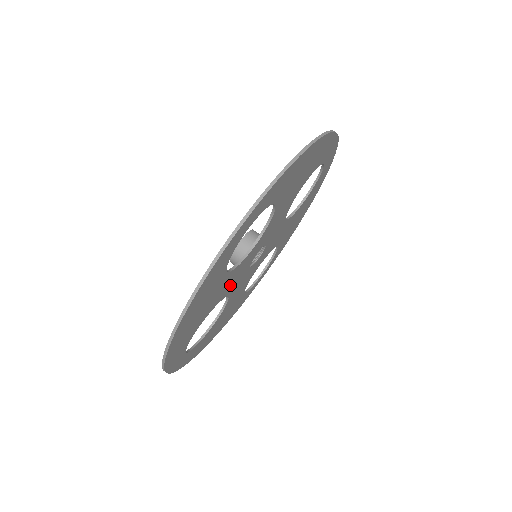
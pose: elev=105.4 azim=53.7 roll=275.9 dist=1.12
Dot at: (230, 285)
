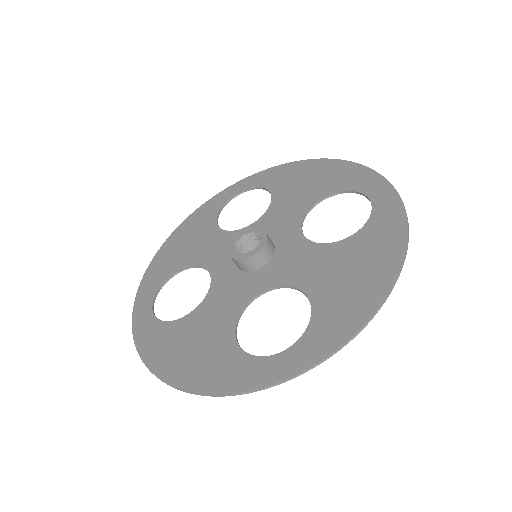
Dot at: (224, 296)
